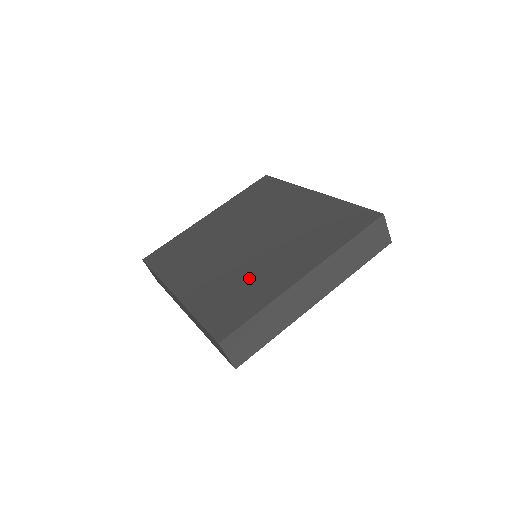
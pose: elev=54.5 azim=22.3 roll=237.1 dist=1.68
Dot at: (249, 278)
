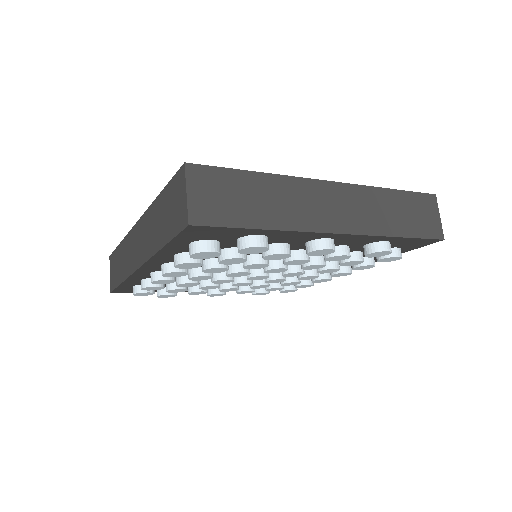
Dot at: occluded
